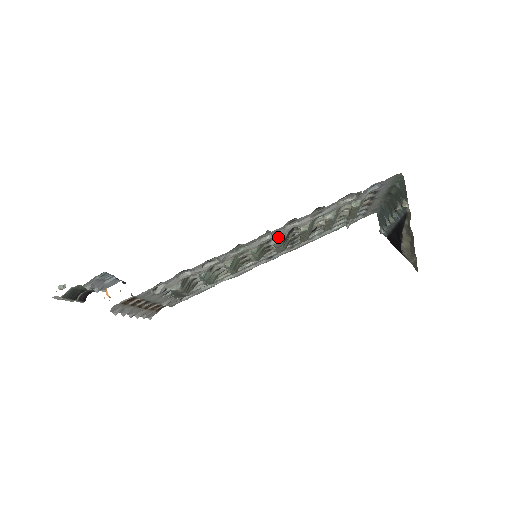
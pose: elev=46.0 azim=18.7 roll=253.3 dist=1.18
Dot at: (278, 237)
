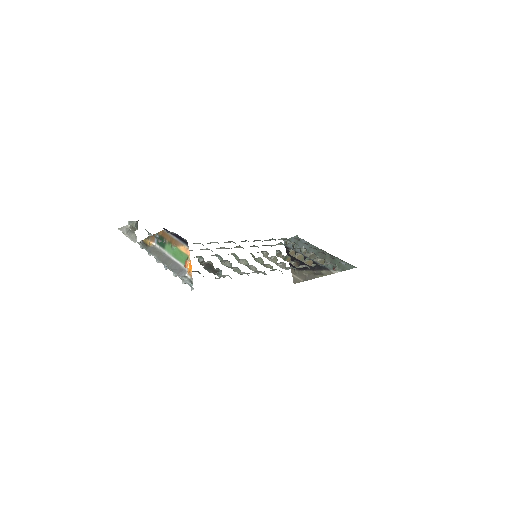
Dot at: occluded
